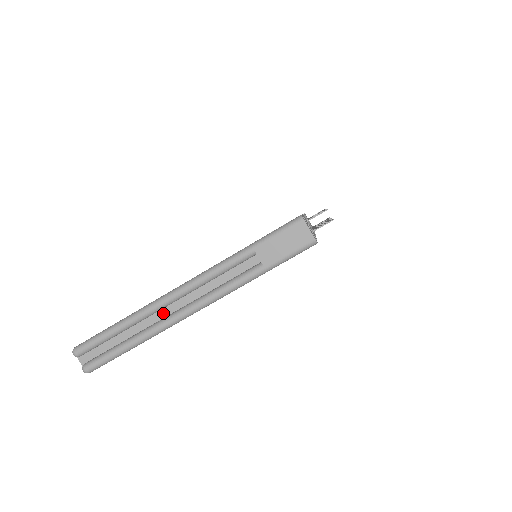
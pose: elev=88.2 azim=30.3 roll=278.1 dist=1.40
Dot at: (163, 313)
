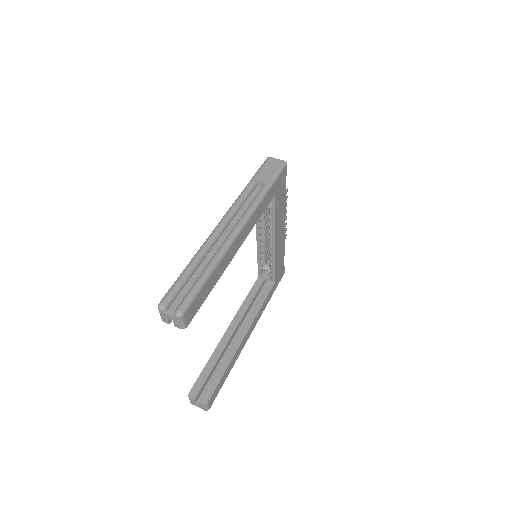
Dot at: (218, 245)
